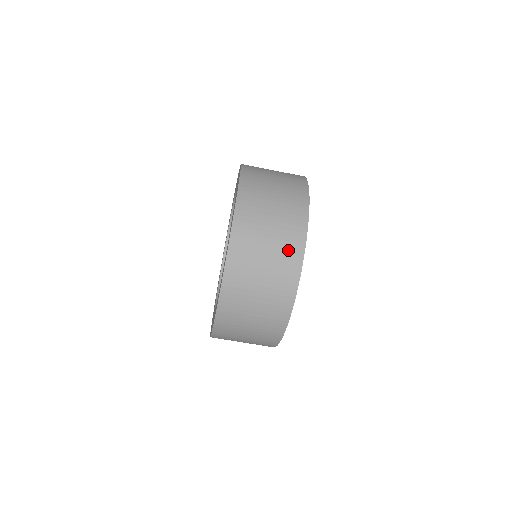
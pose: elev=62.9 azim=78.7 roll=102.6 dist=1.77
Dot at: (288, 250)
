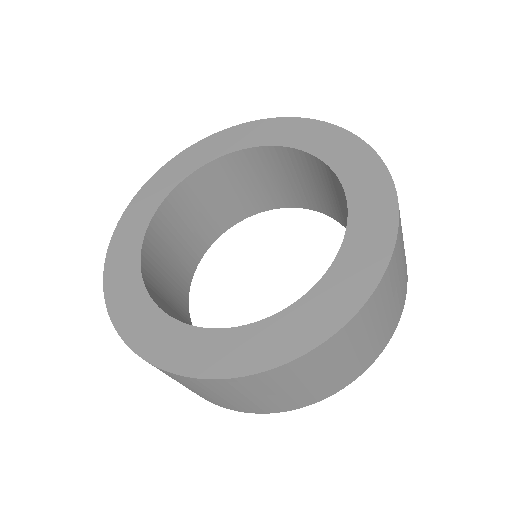
Dot at: occluded
